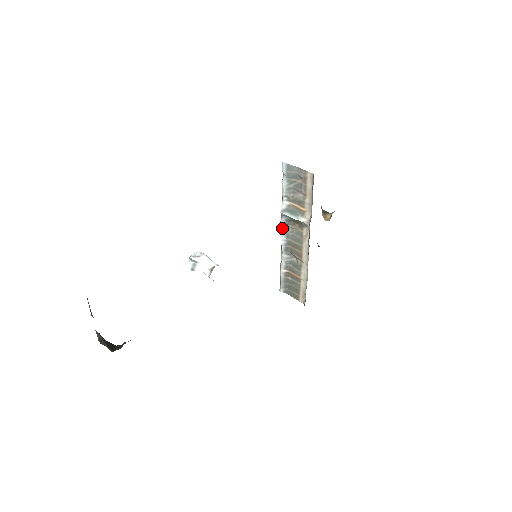
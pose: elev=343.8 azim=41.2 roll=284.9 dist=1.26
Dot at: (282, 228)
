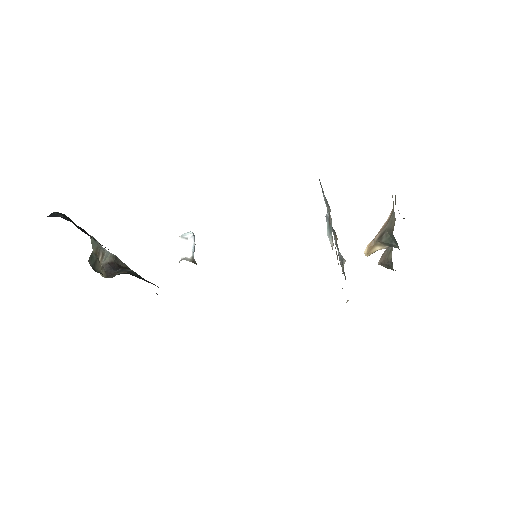
Dot at: occluded
